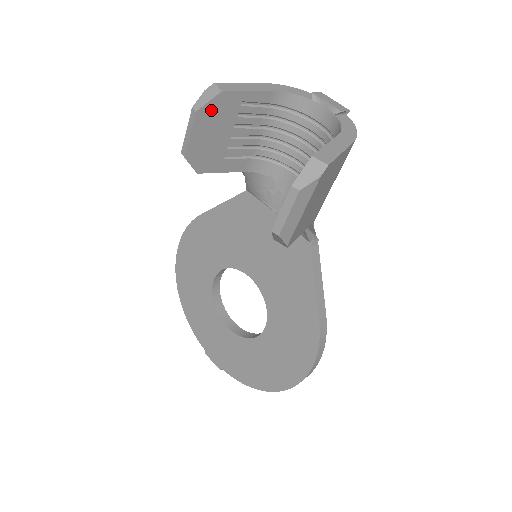
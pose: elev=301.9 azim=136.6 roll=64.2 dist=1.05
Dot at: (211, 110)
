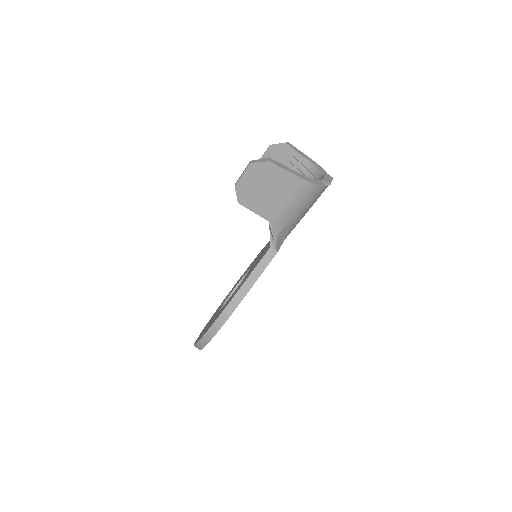
Dot at: (277, 149)
